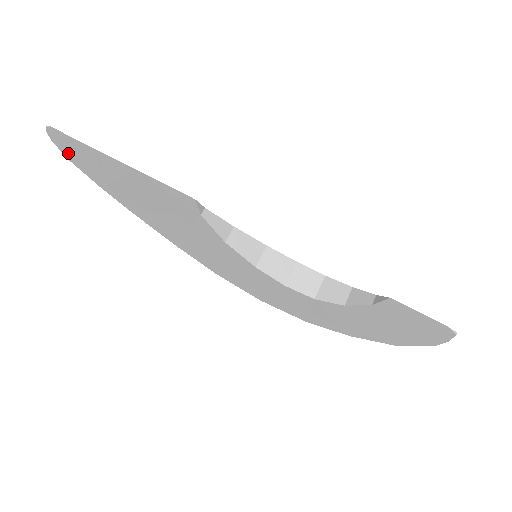
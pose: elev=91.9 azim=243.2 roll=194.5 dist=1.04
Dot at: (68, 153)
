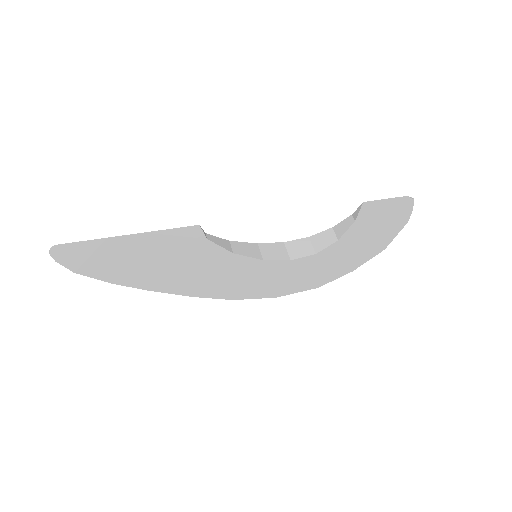
Dot at: (74, 265)
